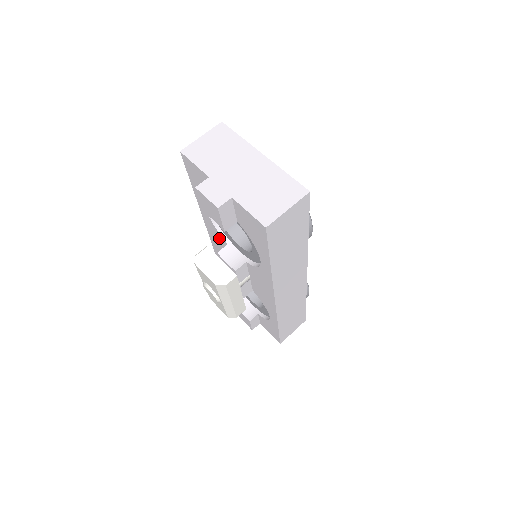
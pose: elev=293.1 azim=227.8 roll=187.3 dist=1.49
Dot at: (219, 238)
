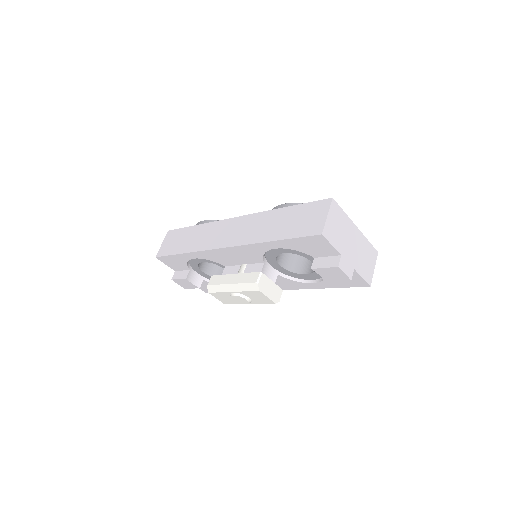
Dot at: (252, 256)
